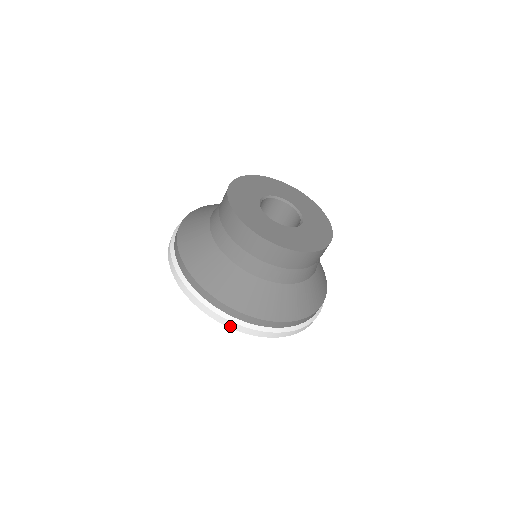
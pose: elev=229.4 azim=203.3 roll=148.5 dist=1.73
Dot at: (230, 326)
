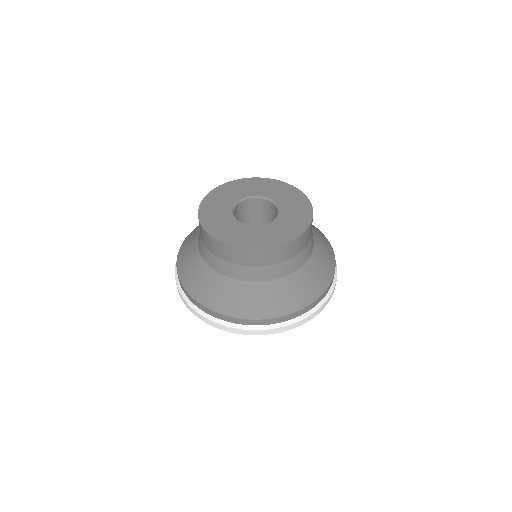
Dot at: (223, 329)
